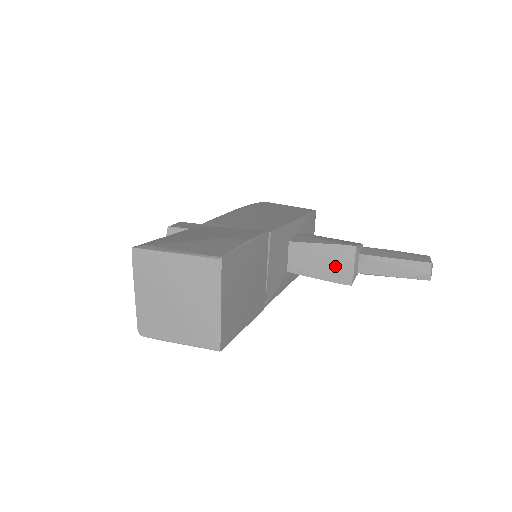
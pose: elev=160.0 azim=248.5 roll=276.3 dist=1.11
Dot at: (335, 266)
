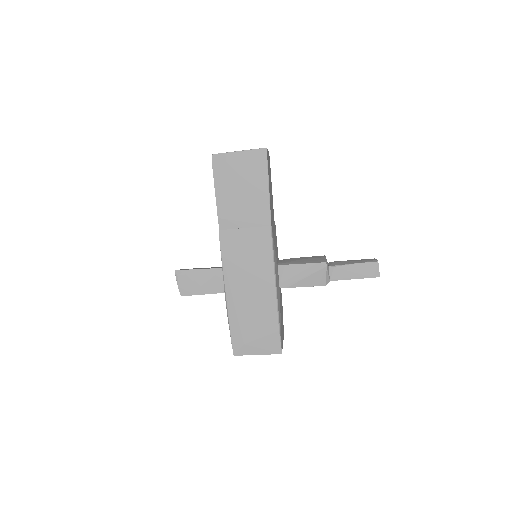
Dot at: (313, 259)
